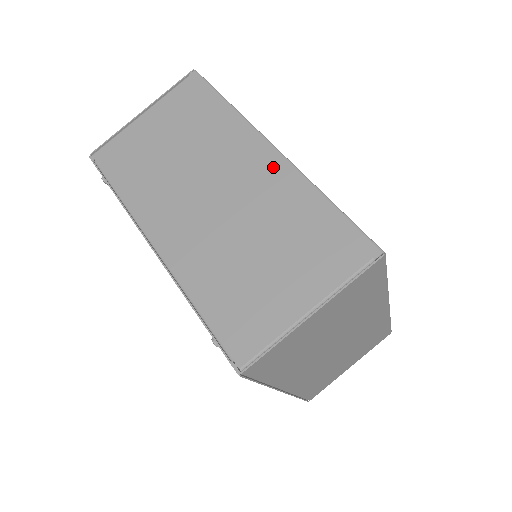
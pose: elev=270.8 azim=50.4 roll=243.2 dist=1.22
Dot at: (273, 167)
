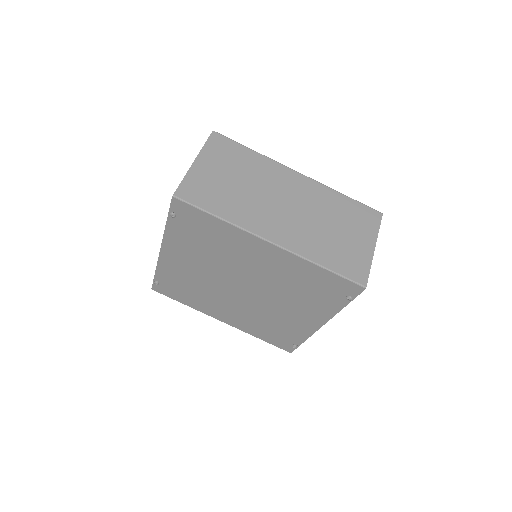
Dot at: occluded
